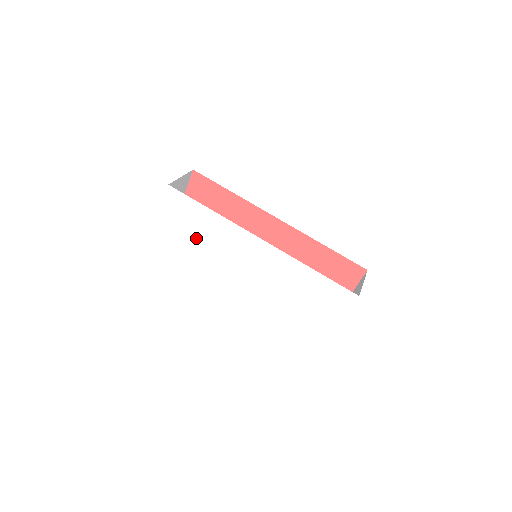
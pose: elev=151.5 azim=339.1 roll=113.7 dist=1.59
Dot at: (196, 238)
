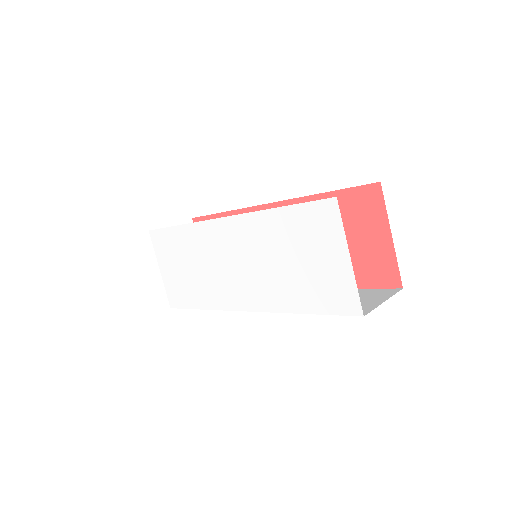
Dot at: (188, 269)
